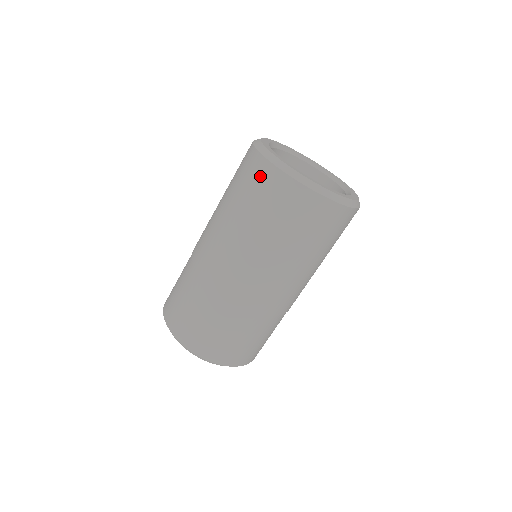
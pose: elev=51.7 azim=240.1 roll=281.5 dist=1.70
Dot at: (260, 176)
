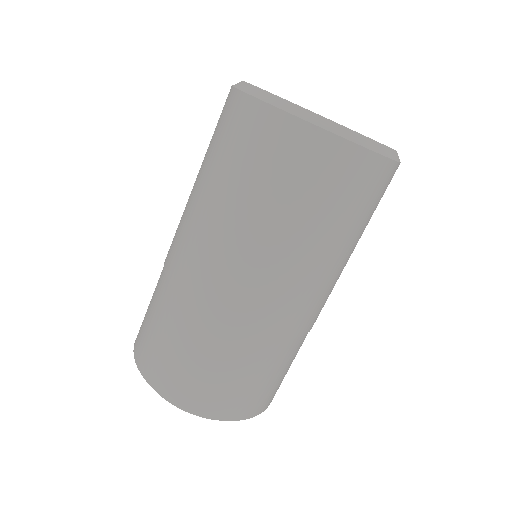
Dot at: (309, 155)
